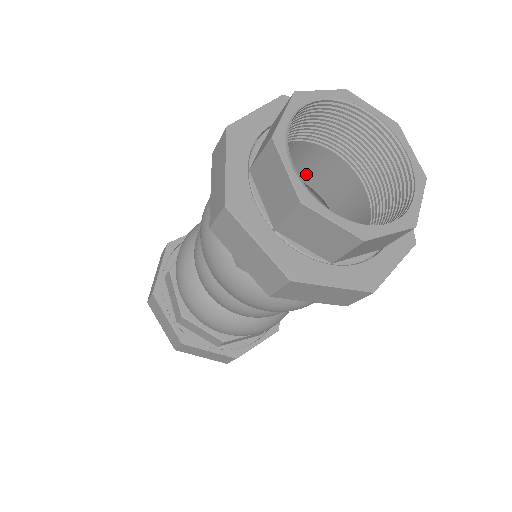
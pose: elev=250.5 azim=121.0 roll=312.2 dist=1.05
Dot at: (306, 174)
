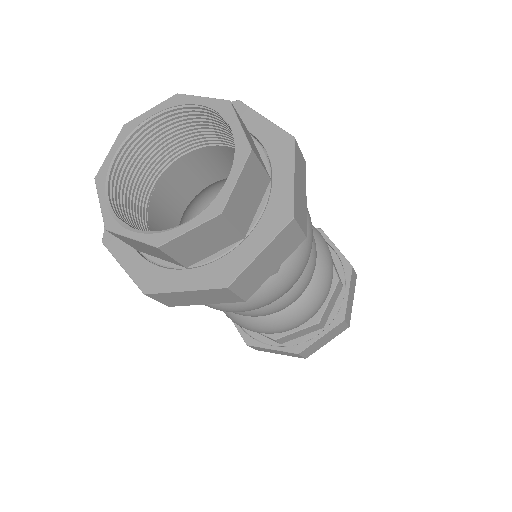
Dot at: (201, 181)
